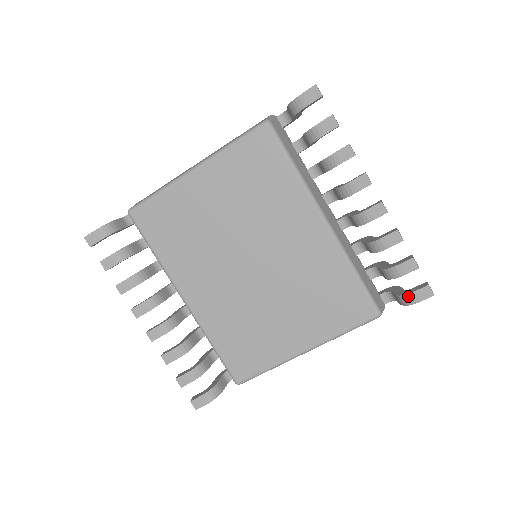
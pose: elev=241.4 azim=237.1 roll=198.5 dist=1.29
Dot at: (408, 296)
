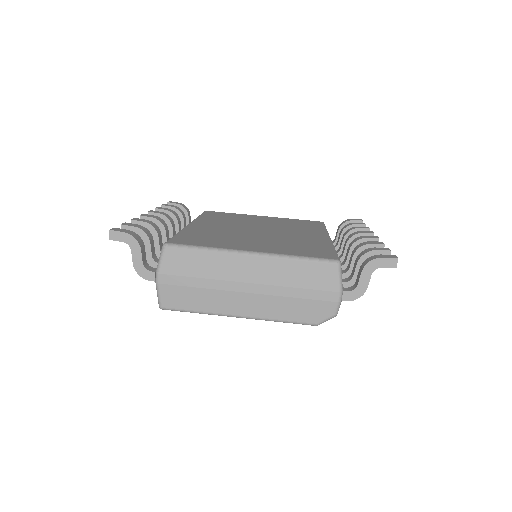
Dot at: (373, 256)
